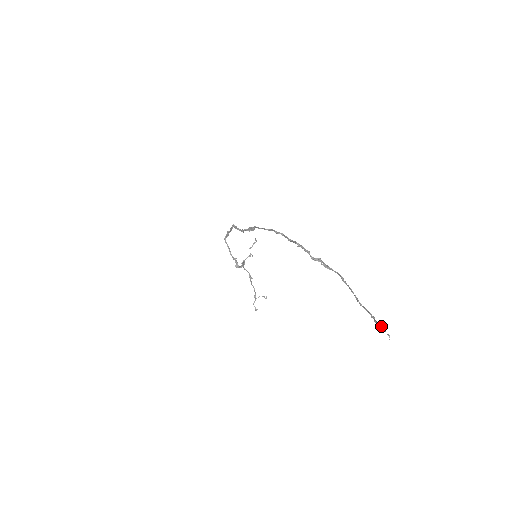
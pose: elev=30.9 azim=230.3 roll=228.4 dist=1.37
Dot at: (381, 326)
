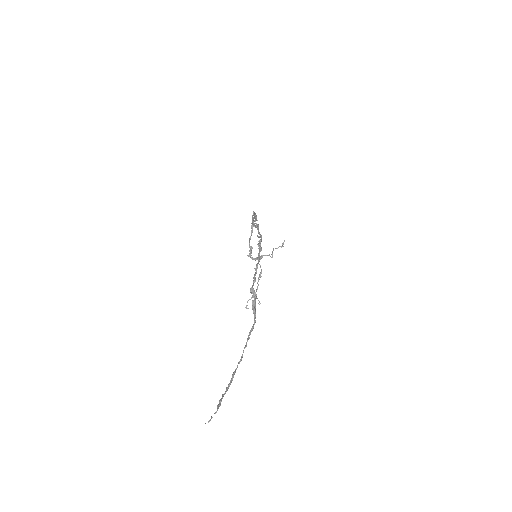
Dot at: (219, 404)
